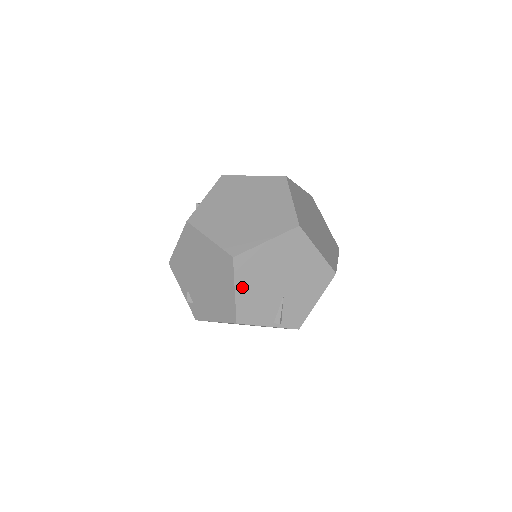
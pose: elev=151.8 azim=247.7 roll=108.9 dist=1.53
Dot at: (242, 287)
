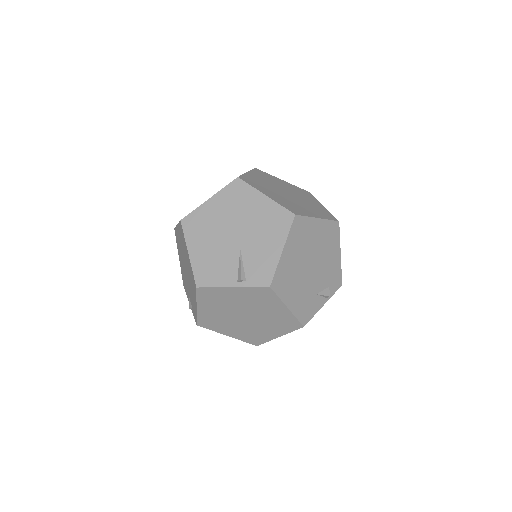
Dot at: (195, 247)
